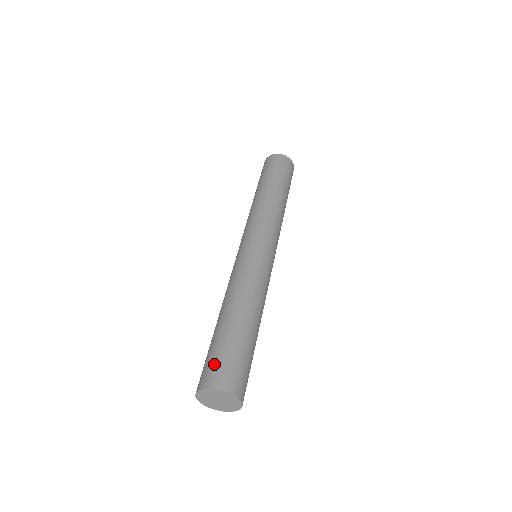
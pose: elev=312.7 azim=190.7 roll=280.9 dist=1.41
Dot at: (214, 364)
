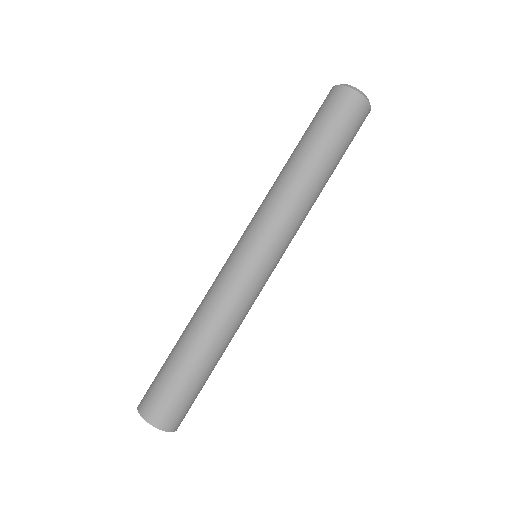
Dot at: (157, 396)
